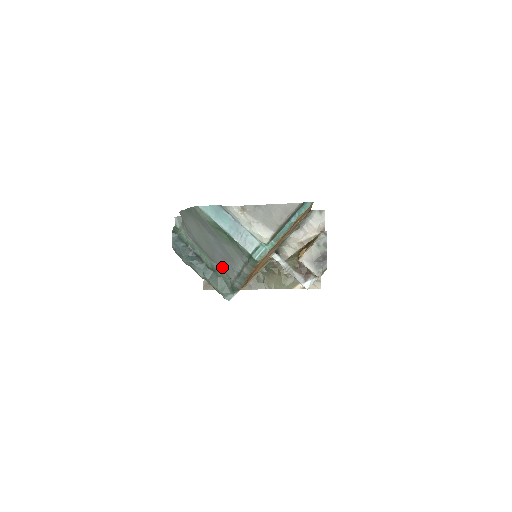
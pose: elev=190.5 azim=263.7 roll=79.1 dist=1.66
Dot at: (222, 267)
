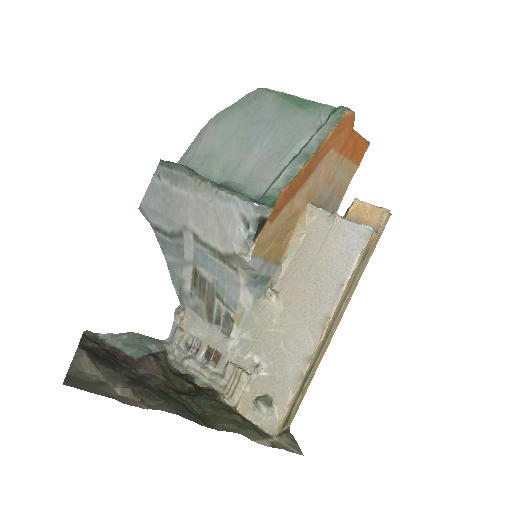
Dot at: (248, 179)
